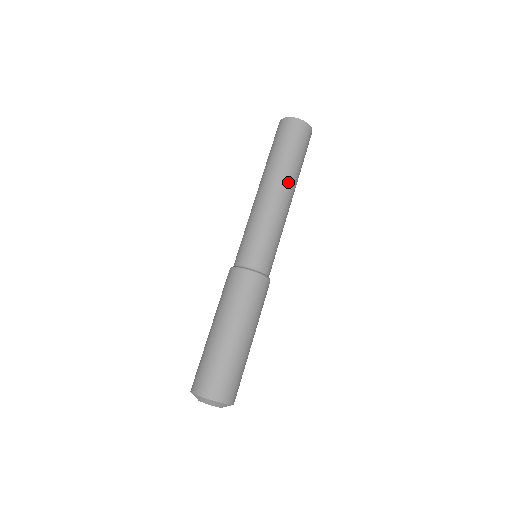
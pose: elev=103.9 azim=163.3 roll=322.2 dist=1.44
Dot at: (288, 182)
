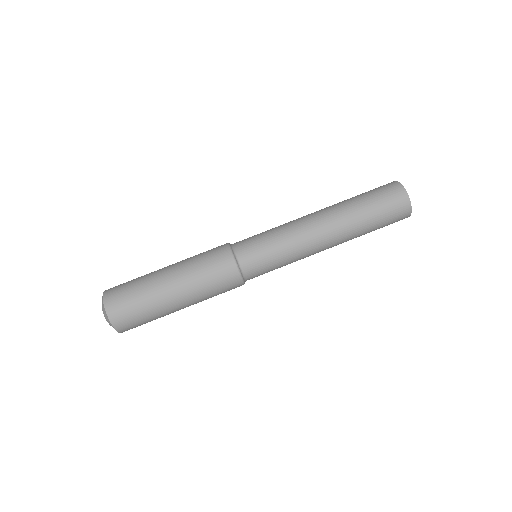
Dot at: (342, 237)
